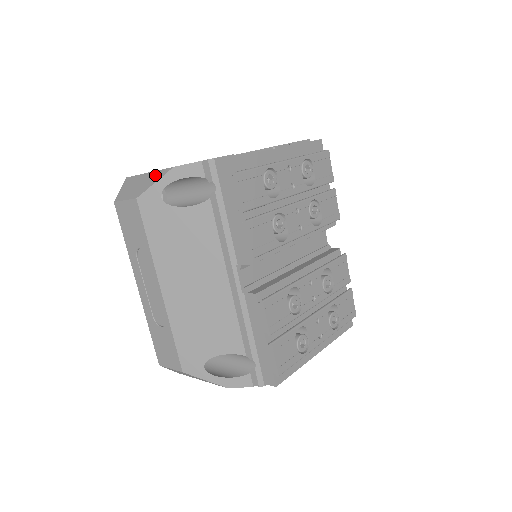
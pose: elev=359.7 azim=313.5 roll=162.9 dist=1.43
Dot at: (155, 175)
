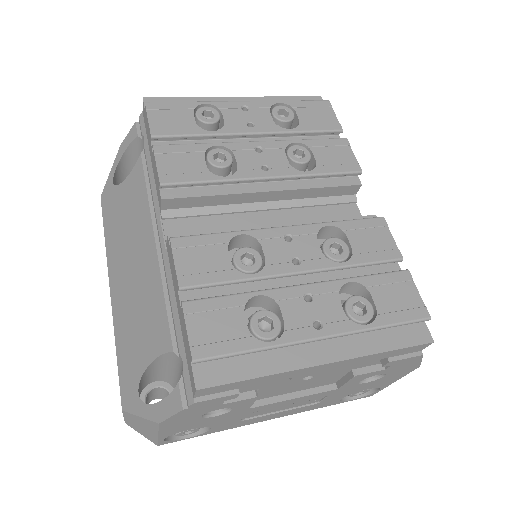
Dot at: occluded
